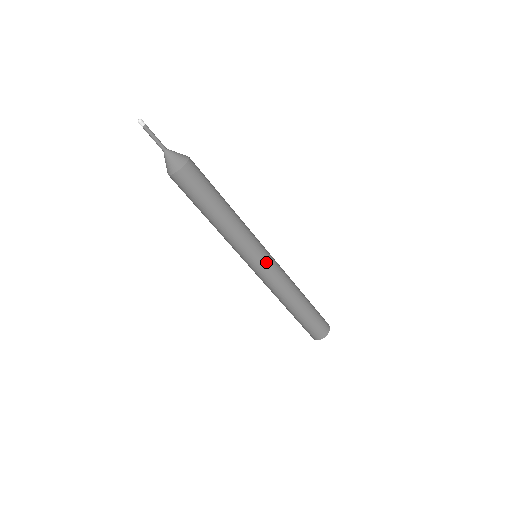
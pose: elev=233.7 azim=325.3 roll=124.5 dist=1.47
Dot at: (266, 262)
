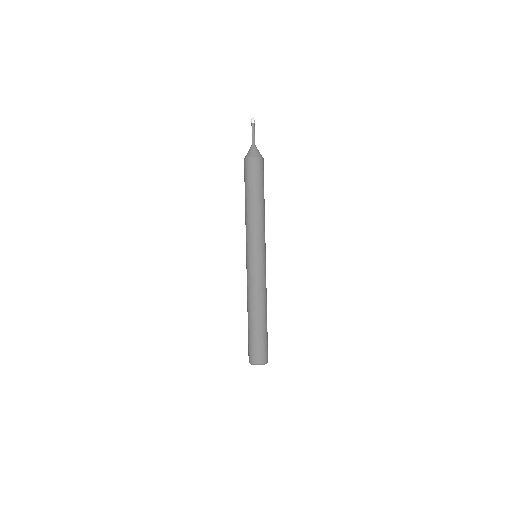
Dot at: (264, 261)
